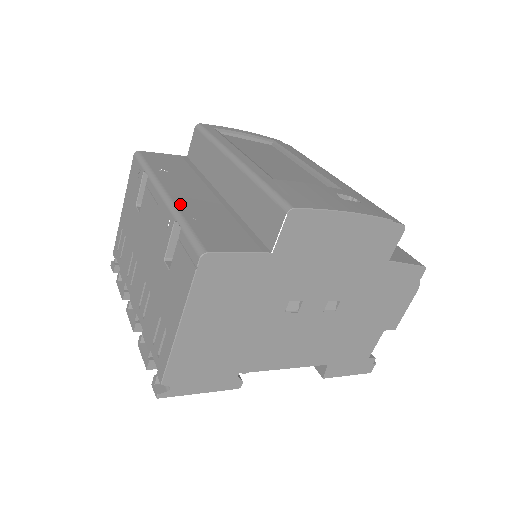
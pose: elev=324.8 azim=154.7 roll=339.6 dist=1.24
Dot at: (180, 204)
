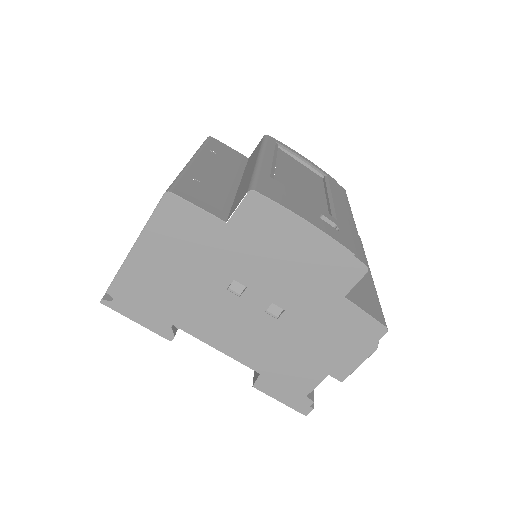
Dot at: (195, 168)
